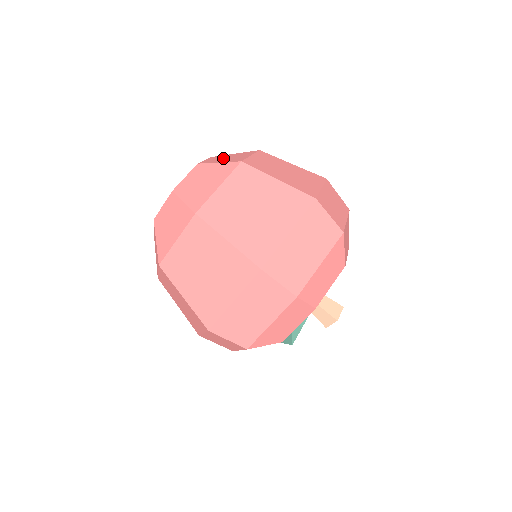
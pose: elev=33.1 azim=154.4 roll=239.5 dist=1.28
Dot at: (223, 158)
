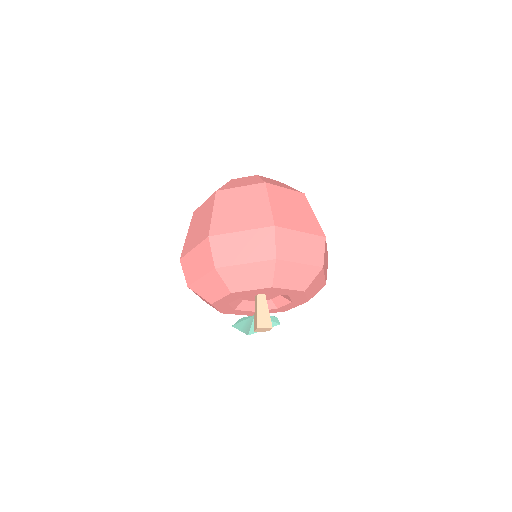
Dot at: (274, 181)
